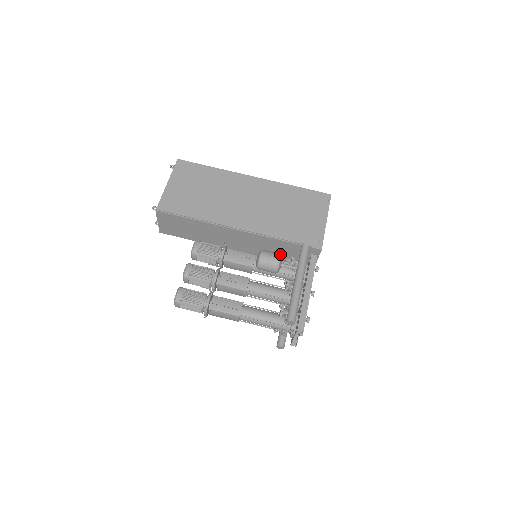
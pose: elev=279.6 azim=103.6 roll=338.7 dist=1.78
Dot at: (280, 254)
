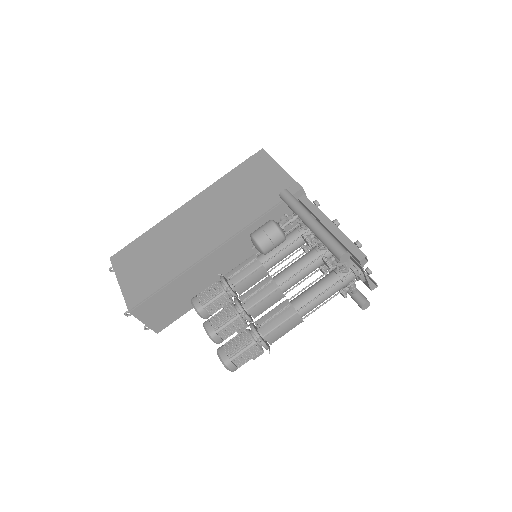
Dot at: (269, 220)
